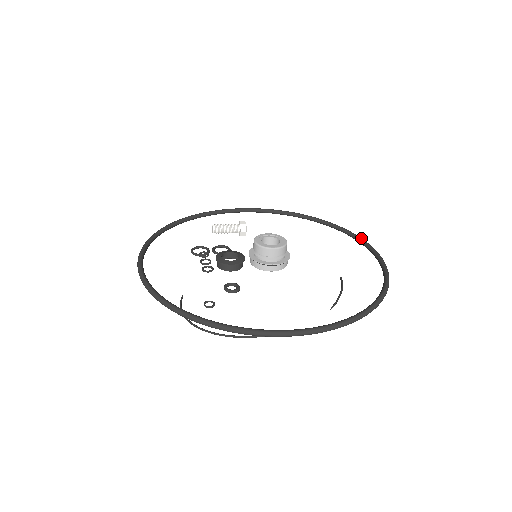
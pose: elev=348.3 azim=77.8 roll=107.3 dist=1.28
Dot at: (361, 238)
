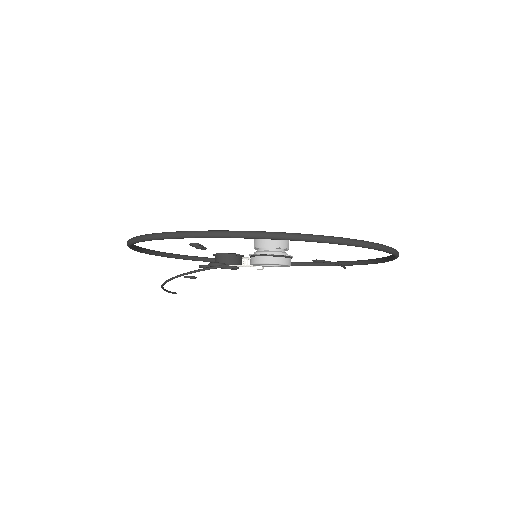
Dot at: (383, 257)
